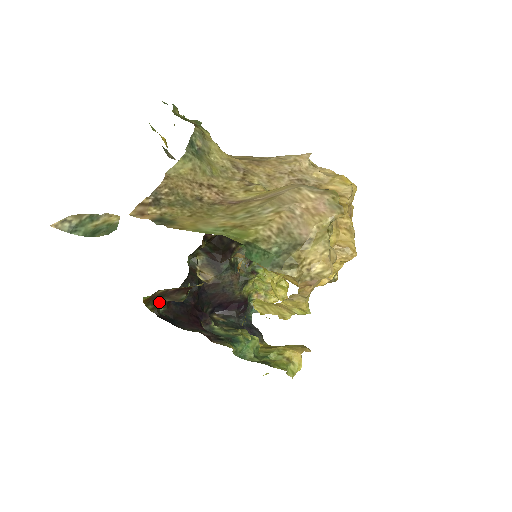
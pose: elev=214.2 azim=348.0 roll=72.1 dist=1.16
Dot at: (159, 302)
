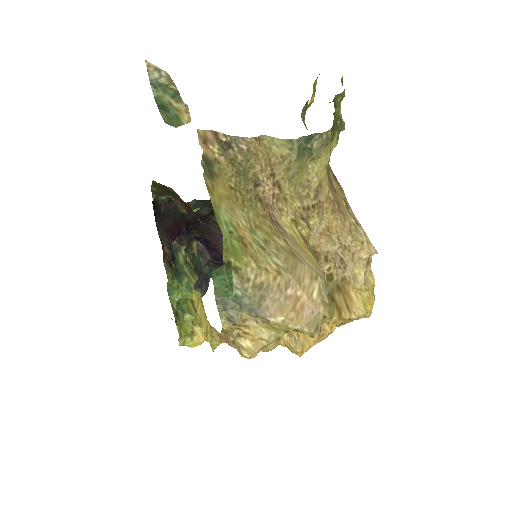
Dot at: (164, 193)
